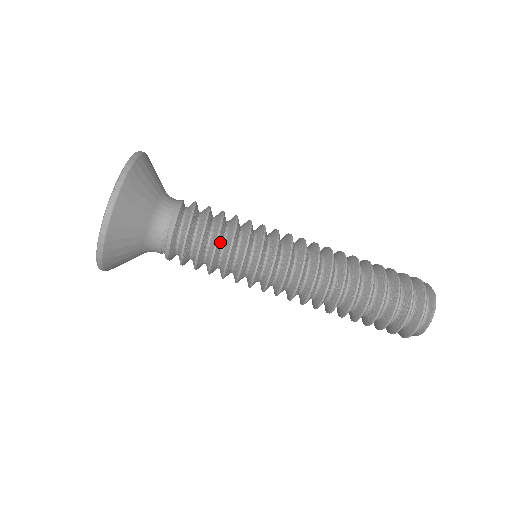
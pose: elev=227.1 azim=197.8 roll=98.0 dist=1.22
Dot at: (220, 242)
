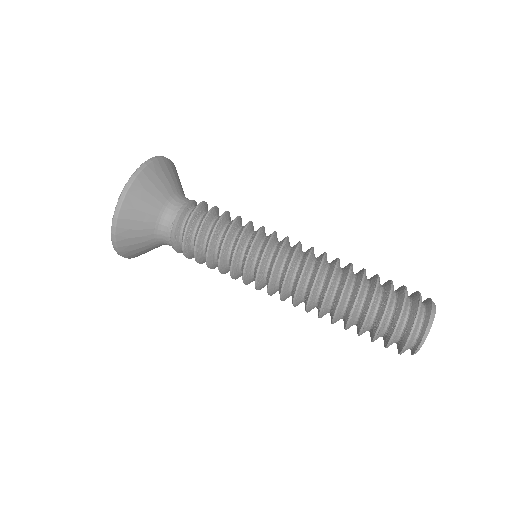
Dot at: (212, 255)
